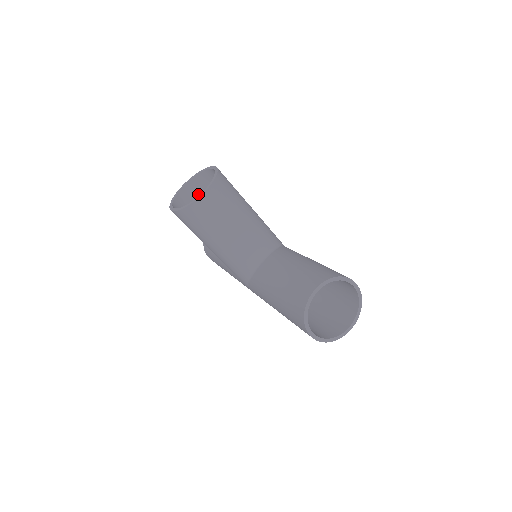
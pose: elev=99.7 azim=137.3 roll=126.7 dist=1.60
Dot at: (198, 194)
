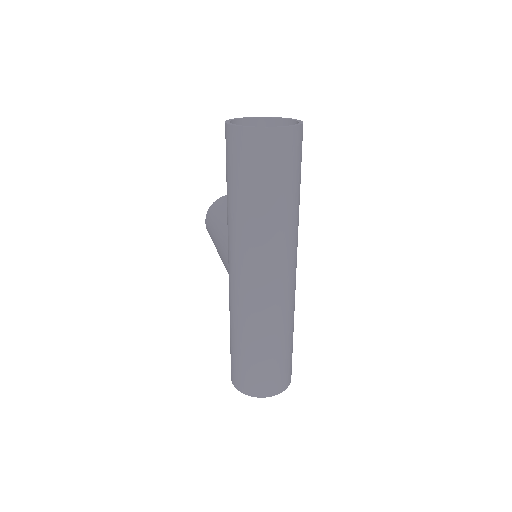
Dot at: occluded
